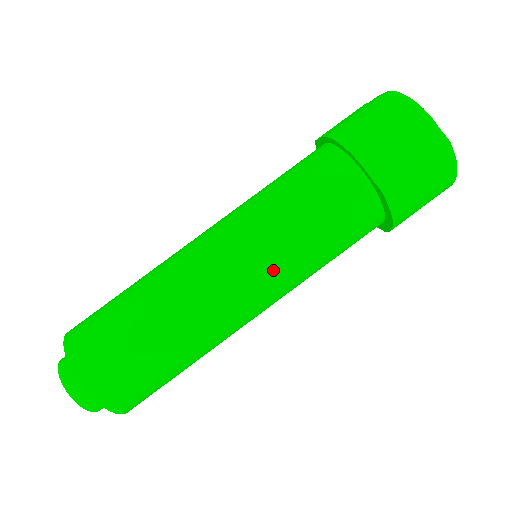
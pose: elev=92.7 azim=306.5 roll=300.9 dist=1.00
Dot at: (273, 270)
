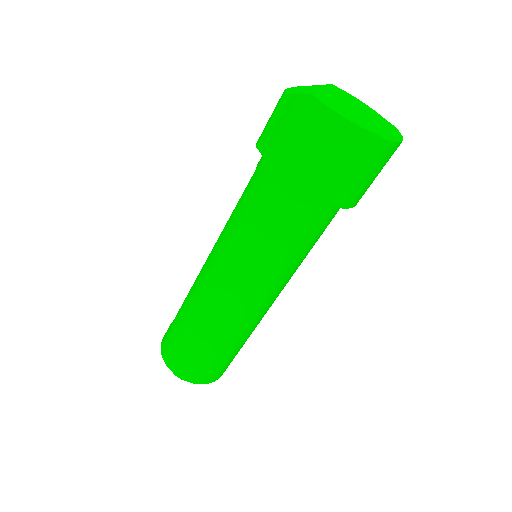
Dot at: (280, 284)
